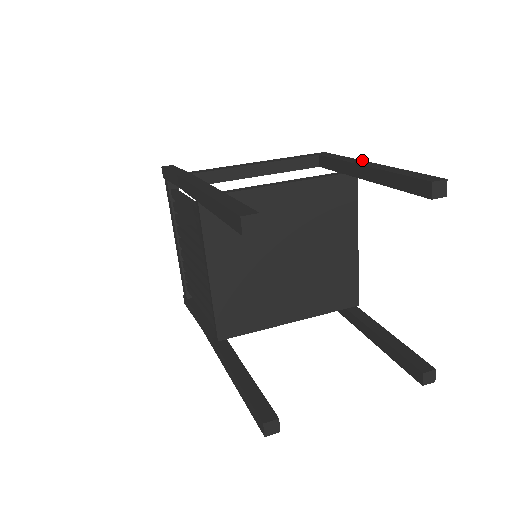
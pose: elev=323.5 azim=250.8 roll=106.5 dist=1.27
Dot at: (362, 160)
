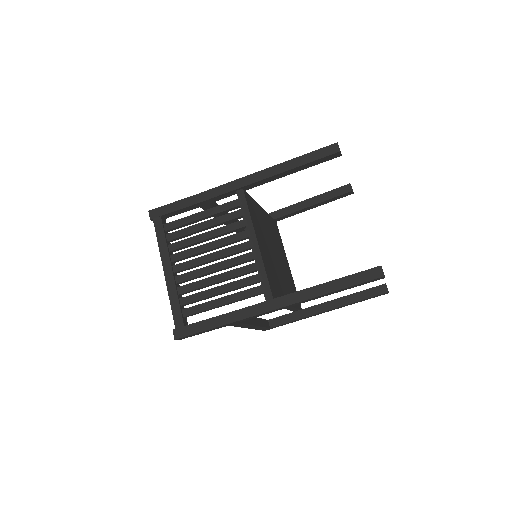
Dot at: occluded
